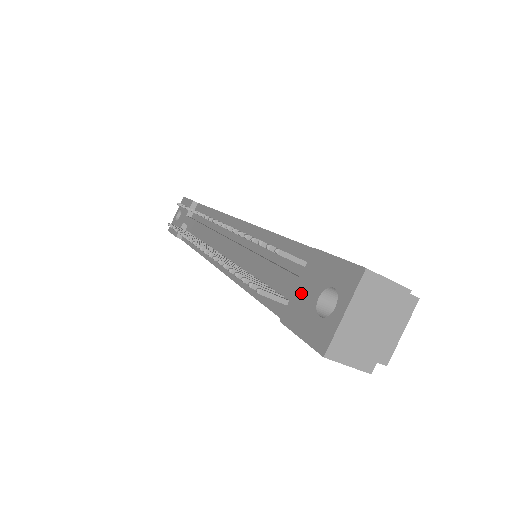
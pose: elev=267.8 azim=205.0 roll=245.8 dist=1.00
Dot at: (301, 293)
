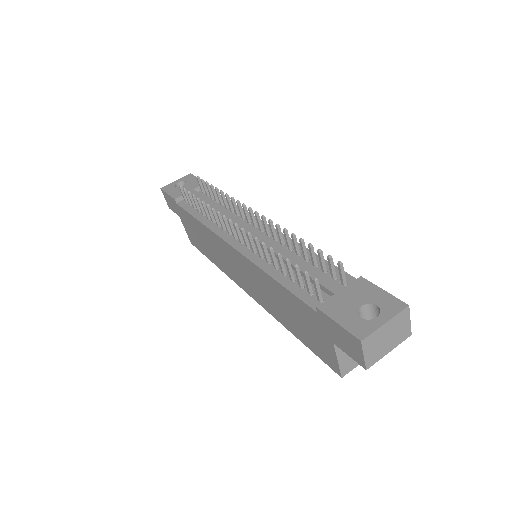
Dot at: (343, 297)
